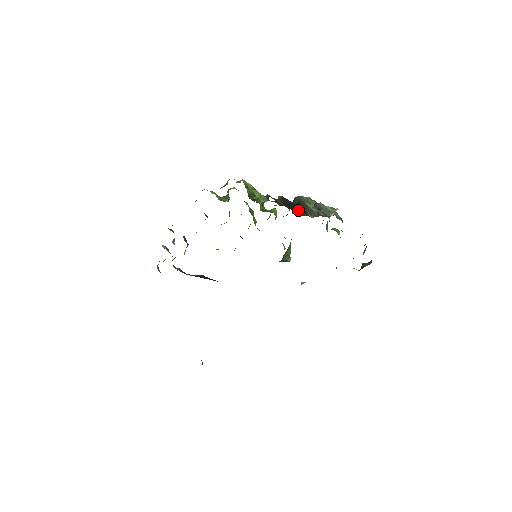
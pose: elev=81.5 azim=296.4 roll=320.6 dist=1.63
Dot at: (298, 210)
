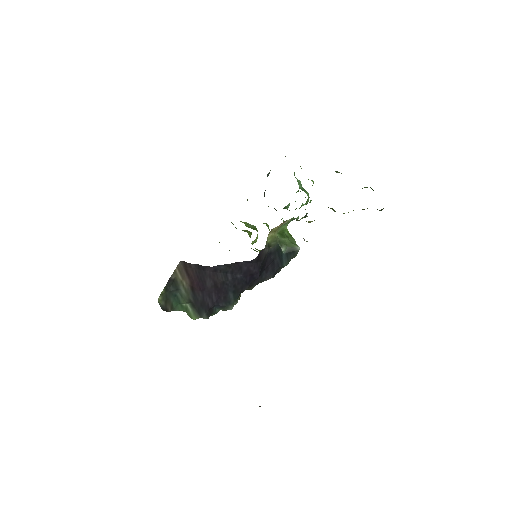
Dot at: occluded
